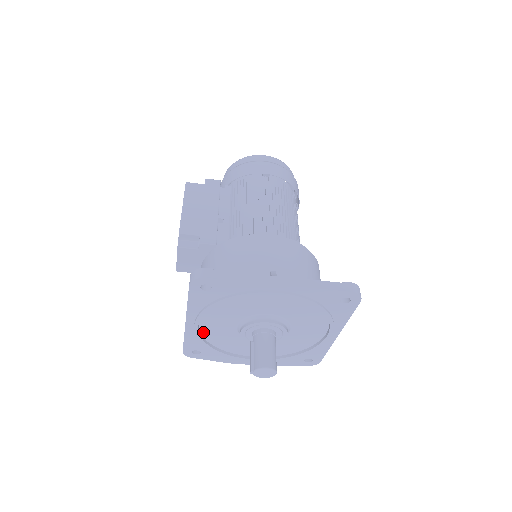
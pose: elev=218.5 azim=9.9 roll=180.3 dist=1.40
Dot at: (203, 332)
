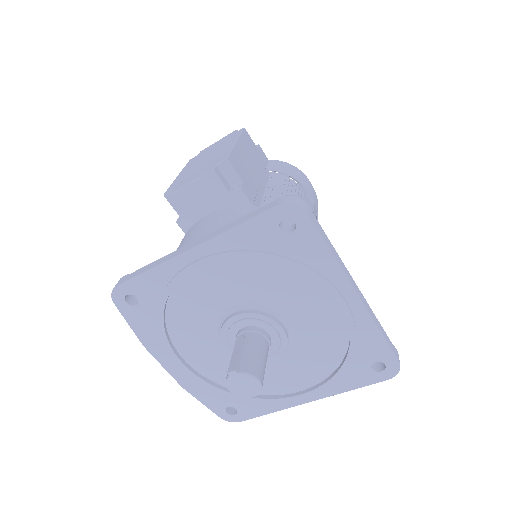
Dot at: (184, 280)
